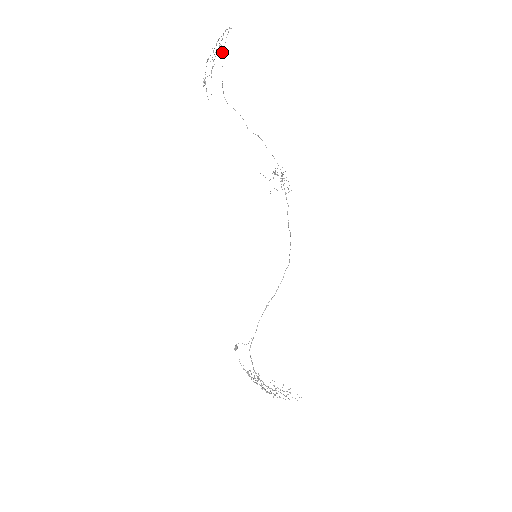
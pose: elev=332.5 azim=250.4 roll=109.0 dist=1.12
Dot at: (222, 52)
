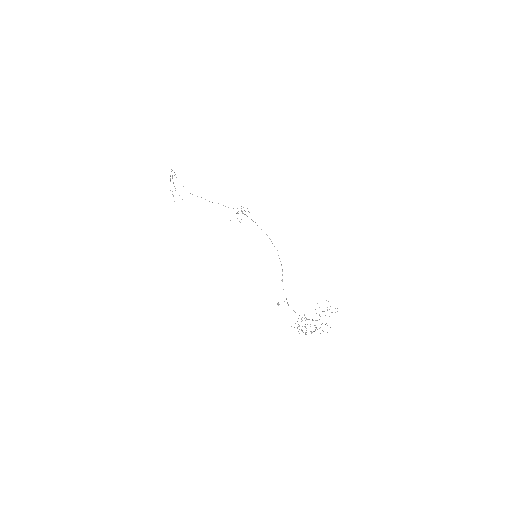
Dot at: occluded
